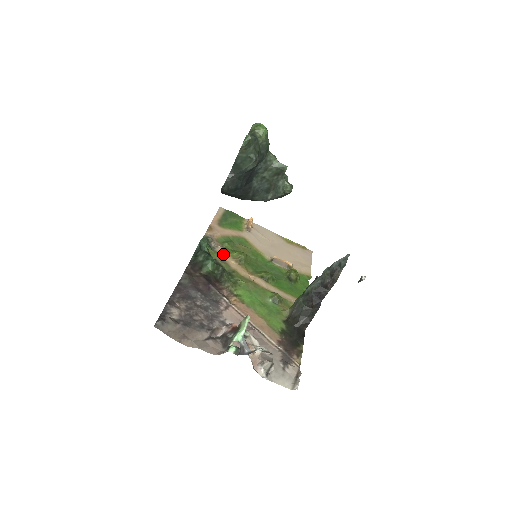
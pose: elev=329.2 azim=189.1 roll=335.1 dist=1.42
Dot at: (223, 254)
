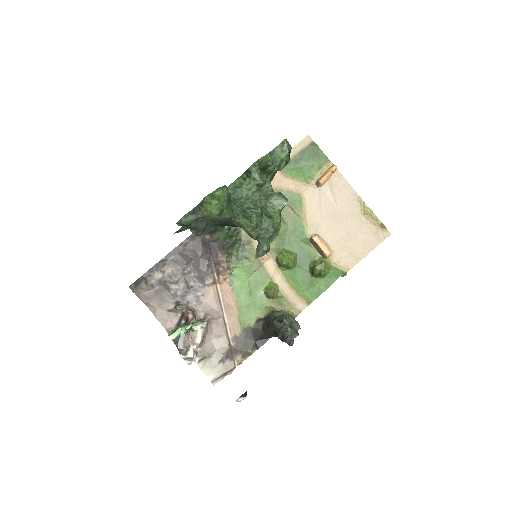
Dot at: occluded
